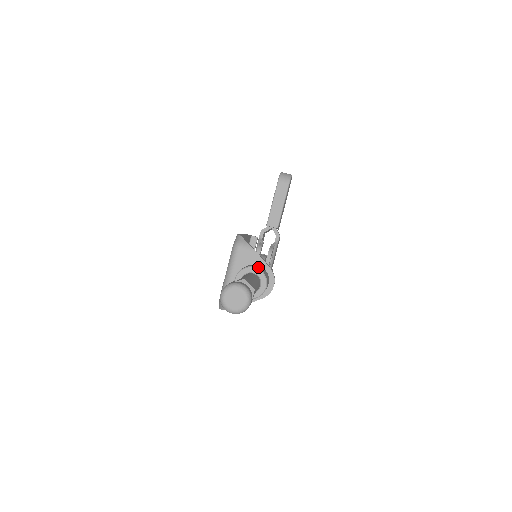
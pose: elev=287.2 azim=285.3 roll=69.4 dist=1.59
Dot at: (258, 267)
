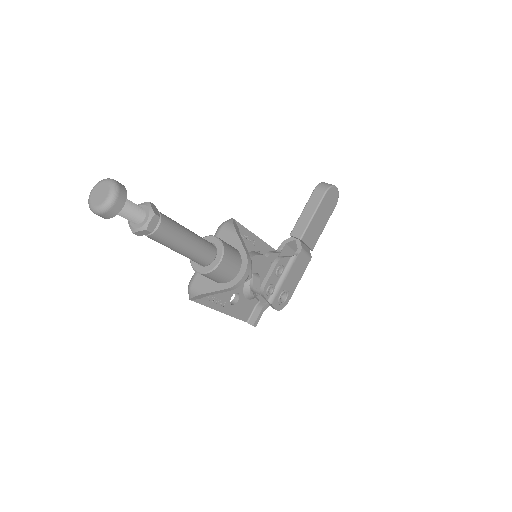
Dot at: occluded
